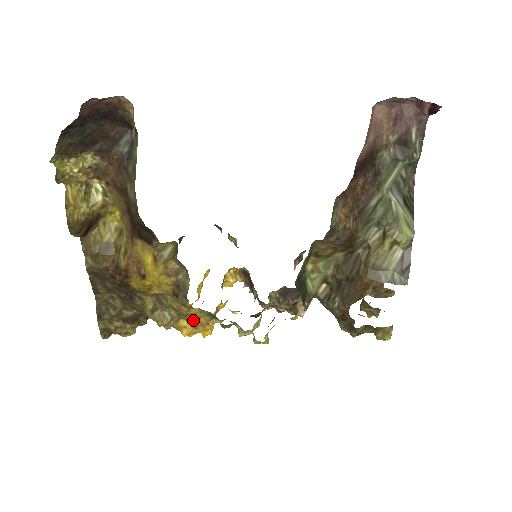
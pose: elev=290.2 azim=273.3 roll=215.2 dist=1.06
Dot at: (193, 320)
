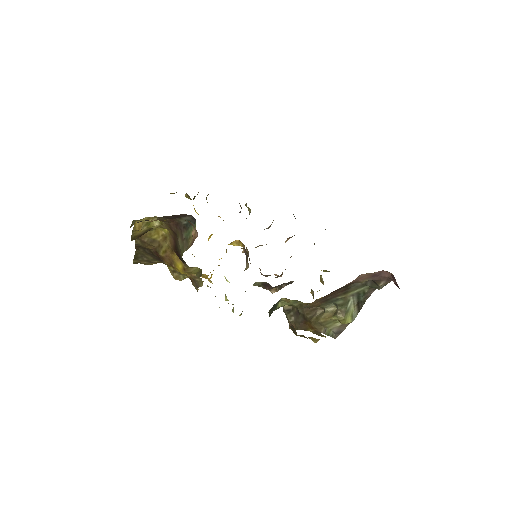
Dot at: occluded
